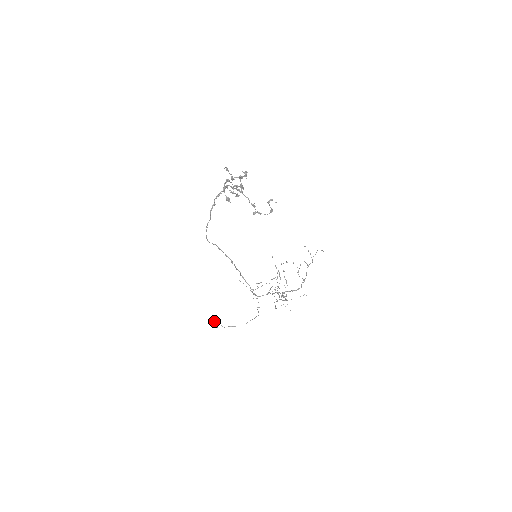
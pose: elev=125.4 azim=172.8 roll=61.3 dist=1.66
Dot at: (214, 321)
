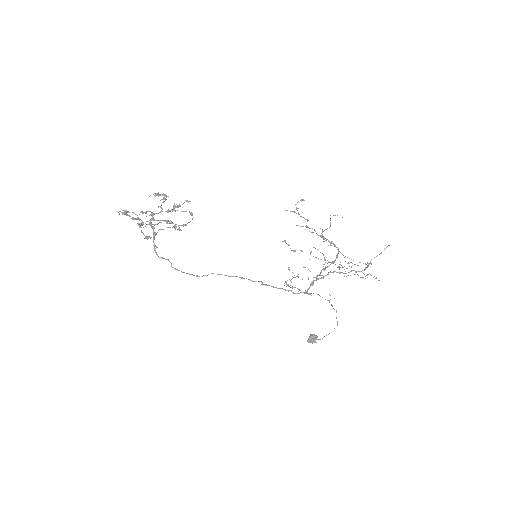
Dot at: (308, 338)
